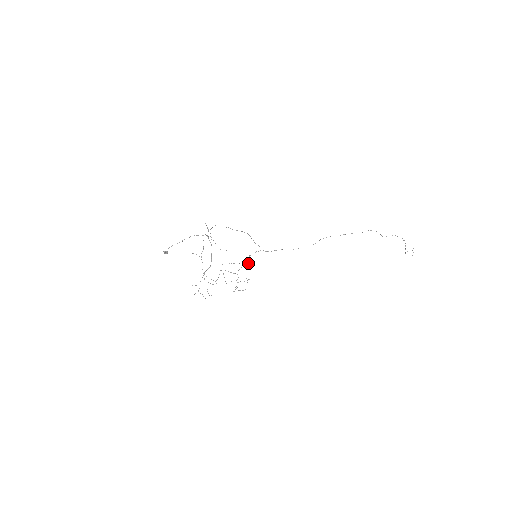
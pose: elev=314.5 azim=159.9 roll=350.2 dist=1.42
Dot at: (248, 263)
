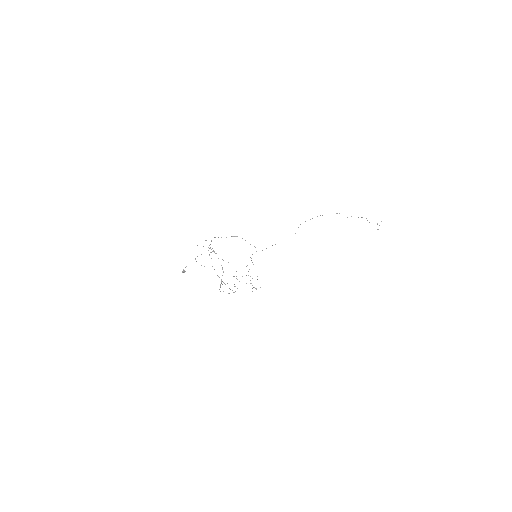
Dot at: occluded
